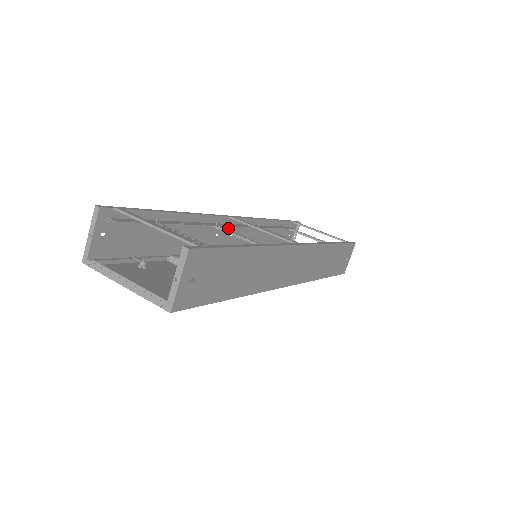
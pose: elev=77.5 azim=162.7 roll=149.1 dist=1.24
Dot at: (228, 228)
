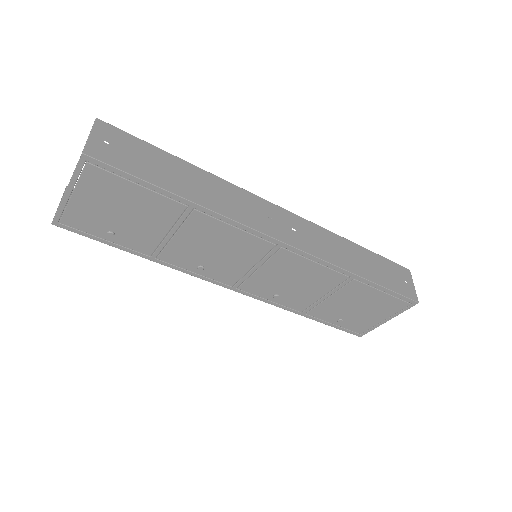
Dot at: occluded
